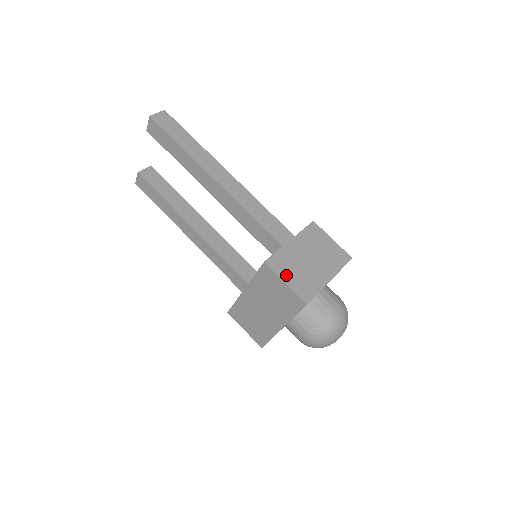
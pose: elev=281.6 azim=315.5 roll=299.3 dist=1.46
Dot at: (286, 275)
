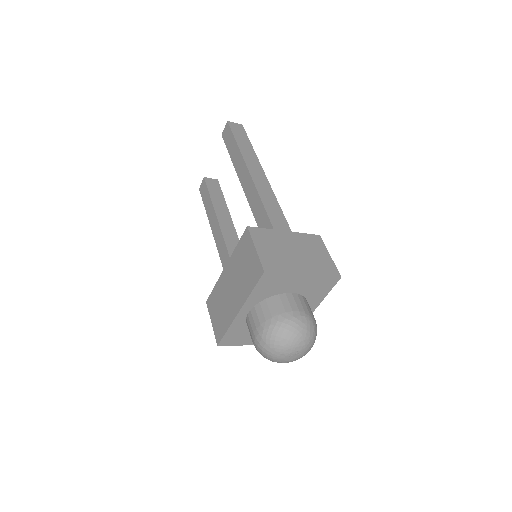
Dot at: (260, 244)
